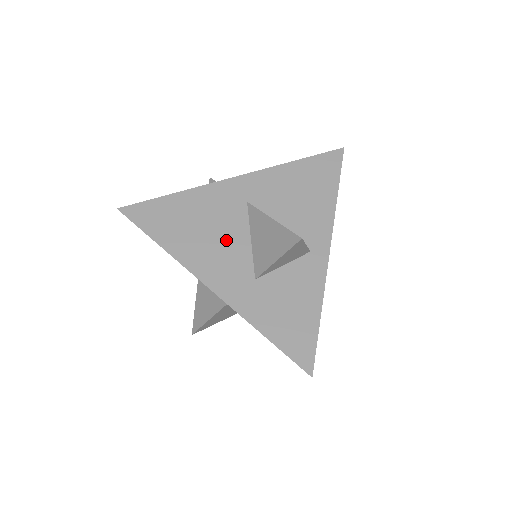
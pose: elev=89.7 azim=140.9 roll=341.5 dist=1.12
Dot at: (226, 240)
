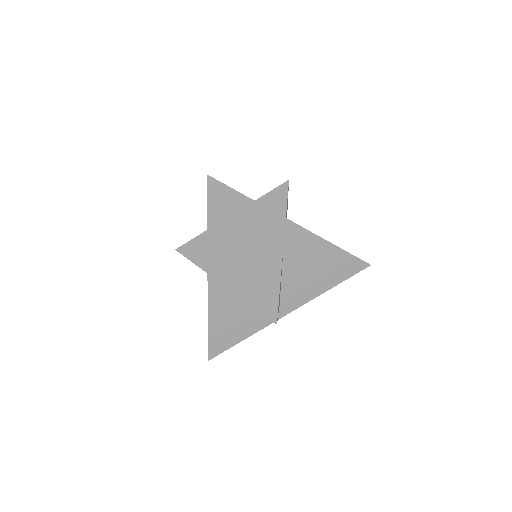
Dot at: occluded
